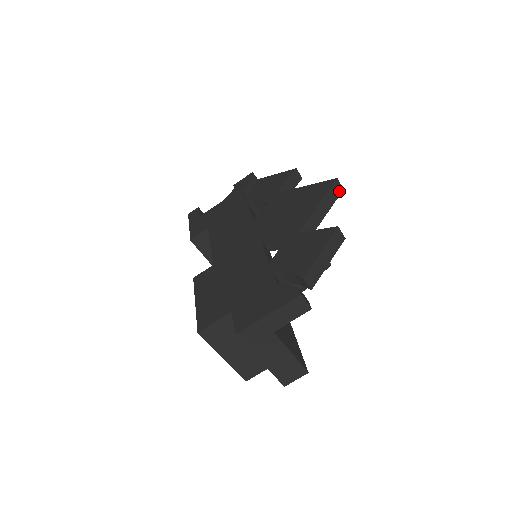
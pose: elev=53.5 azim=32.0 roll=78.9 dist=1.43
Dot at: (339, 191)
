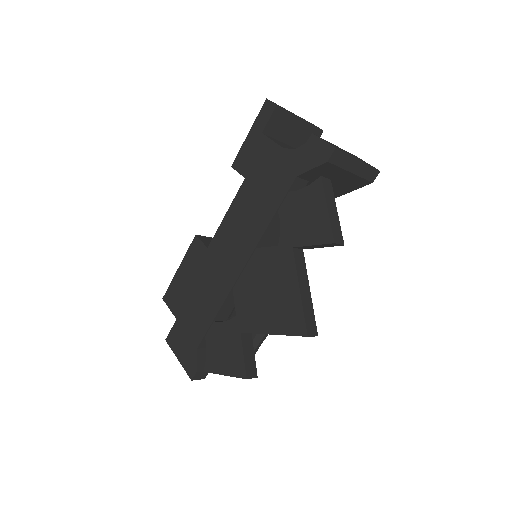
Dot at: occluded
